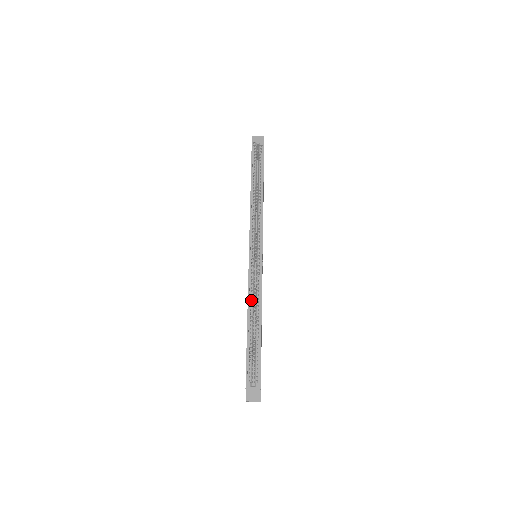
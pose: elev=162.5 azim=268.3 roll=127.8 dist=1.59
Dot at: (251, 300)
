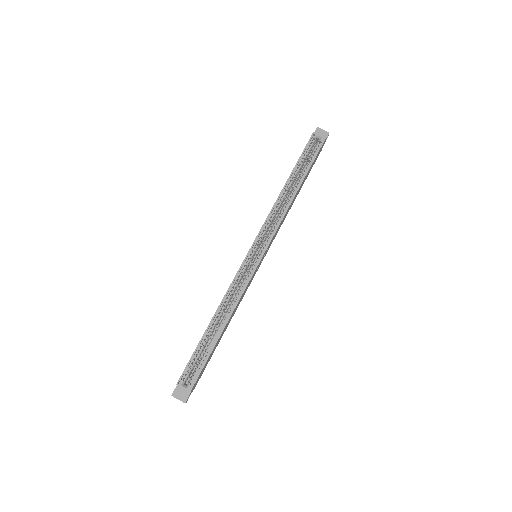
Dot at: (226, 300)
